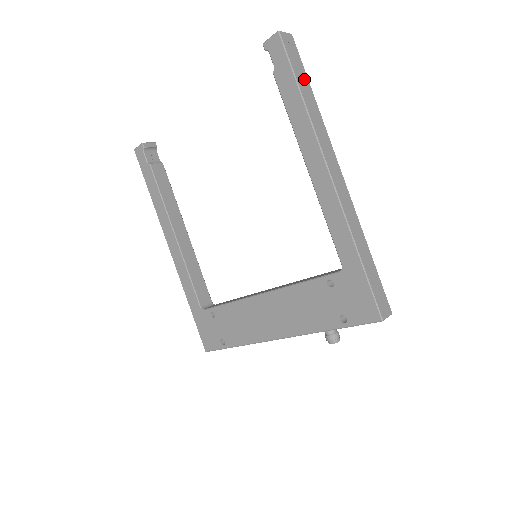
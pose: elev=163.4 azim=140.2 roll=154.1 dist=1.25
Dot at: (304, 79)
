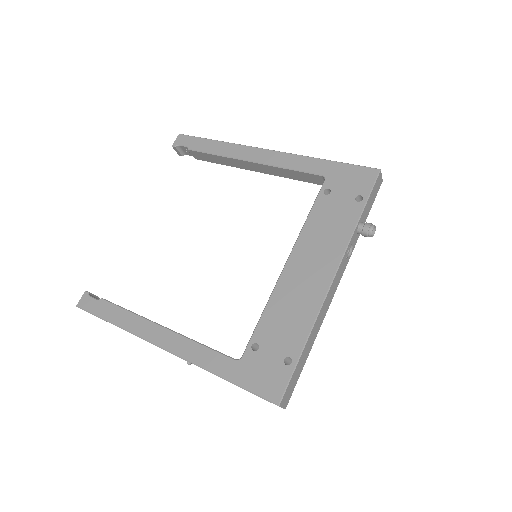
Dot at: occluded
